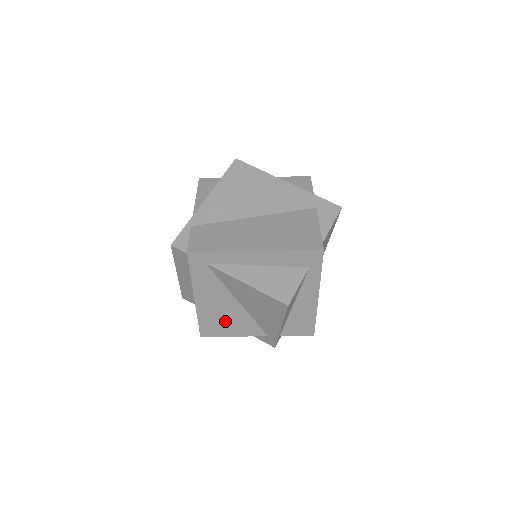
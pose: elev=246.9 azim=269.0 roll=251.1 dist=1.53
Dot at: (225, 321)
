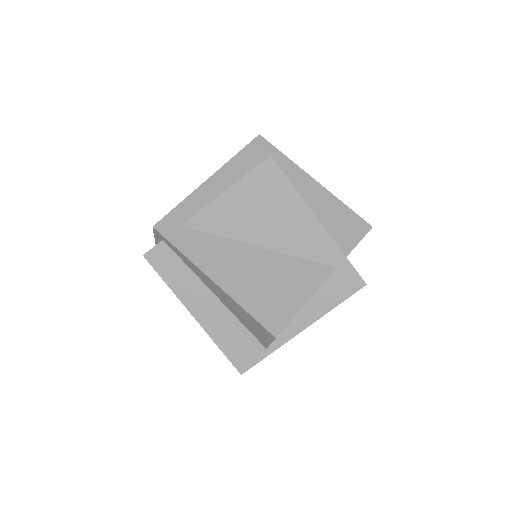
Dot at: (274, 286)
